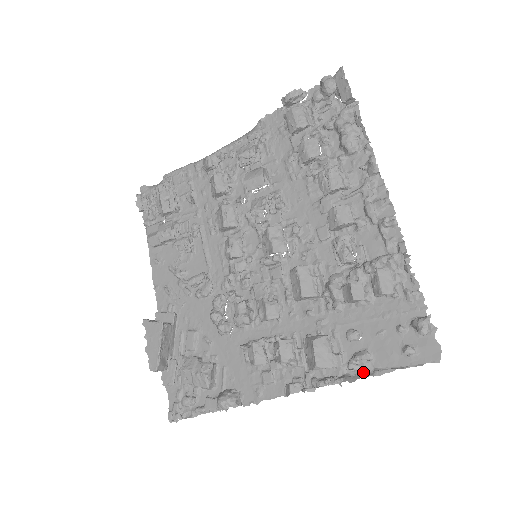
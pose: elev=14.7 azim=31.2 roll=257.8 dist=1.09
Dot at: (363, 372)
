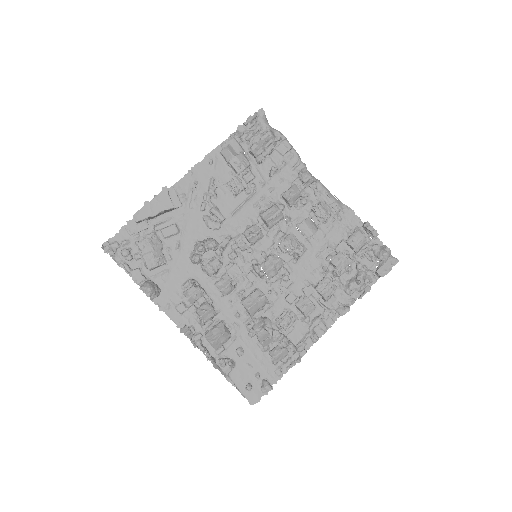
Dot at: (223, 369)
